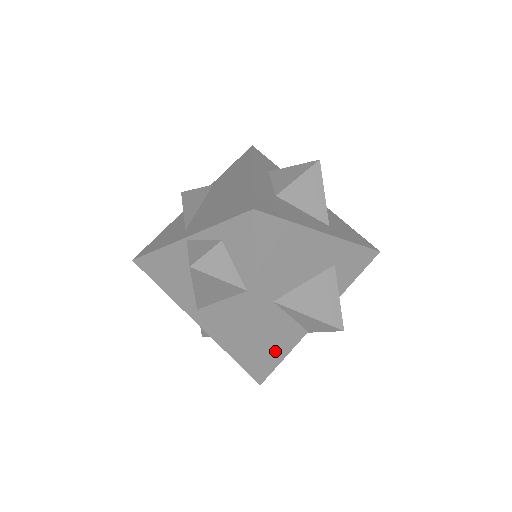
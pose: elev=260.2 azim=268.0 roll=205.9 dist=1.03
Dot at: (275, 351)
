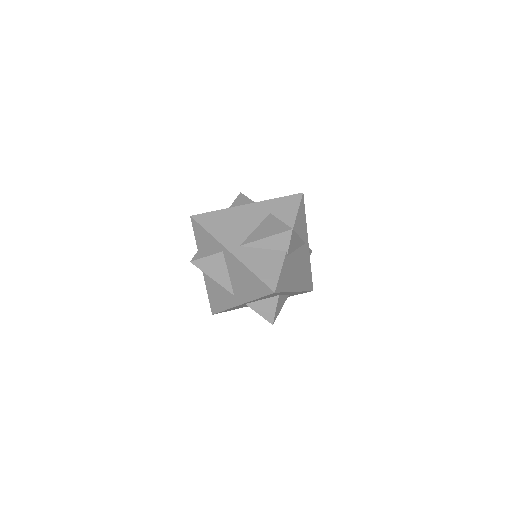
Dot at: (268, 270)
